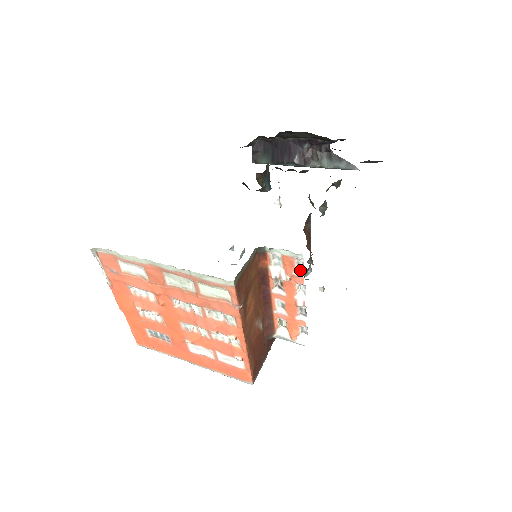
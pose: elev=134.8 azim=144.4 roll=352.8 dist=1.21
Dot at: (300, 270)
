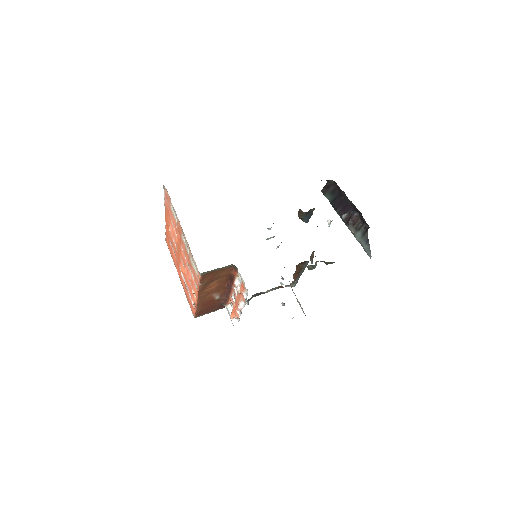
Dot at: (246, 295)
